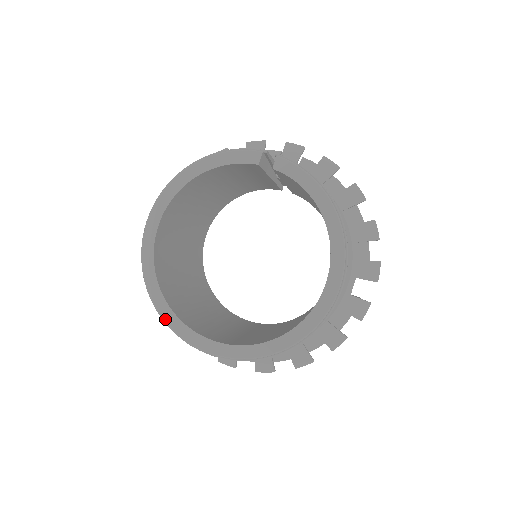
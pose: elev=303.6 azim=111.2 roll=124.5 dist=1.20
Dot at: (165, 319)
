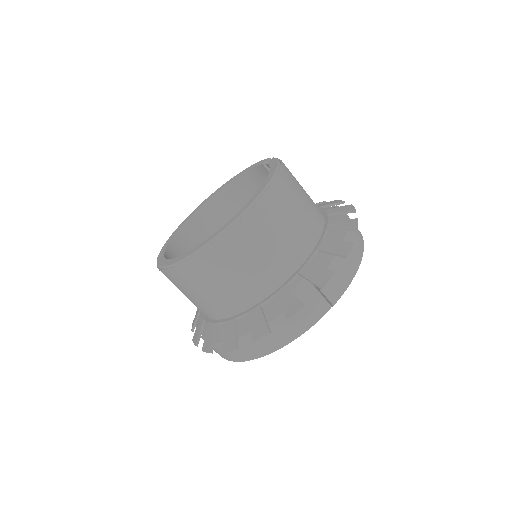
Dot at: (162, 249)
